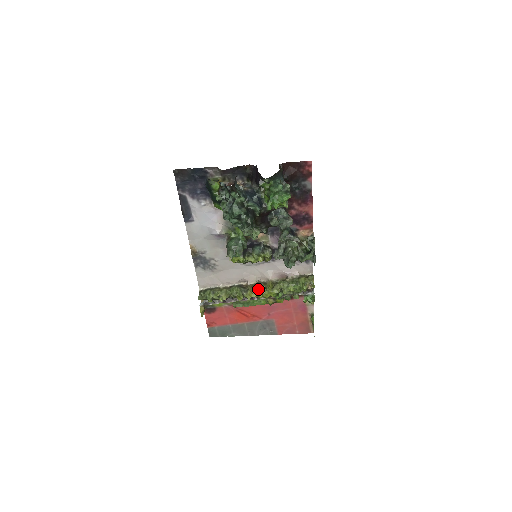
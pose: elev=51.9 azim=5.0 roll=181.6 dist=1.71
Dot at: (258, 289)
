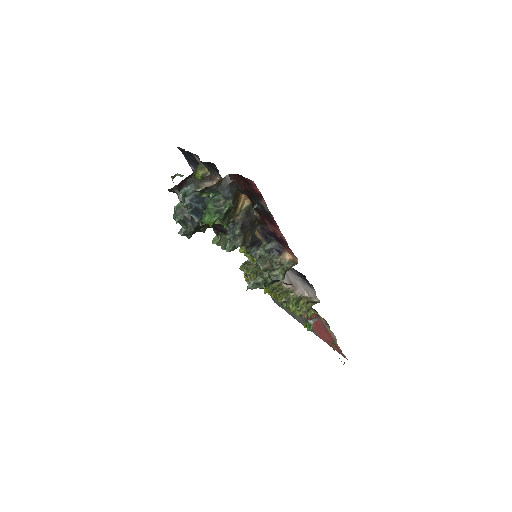
Dot at: occluded
